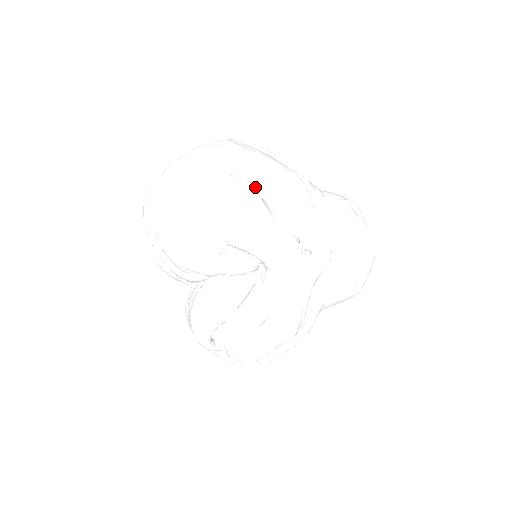
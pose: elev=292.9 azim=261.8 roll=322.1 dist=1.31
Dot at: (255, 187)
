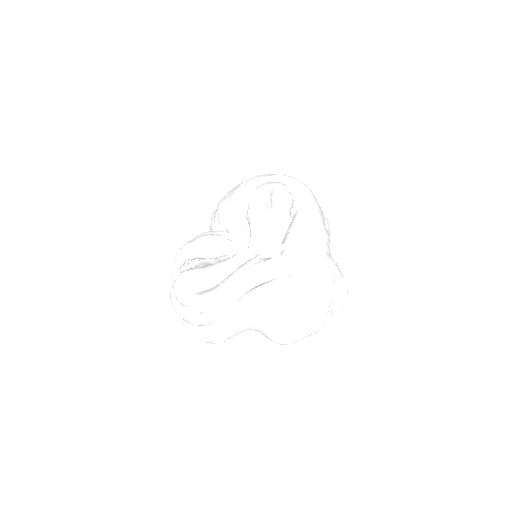
Dot at: (294, 209)
